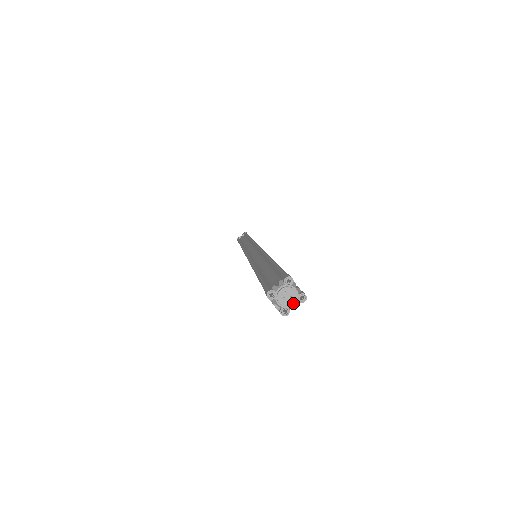
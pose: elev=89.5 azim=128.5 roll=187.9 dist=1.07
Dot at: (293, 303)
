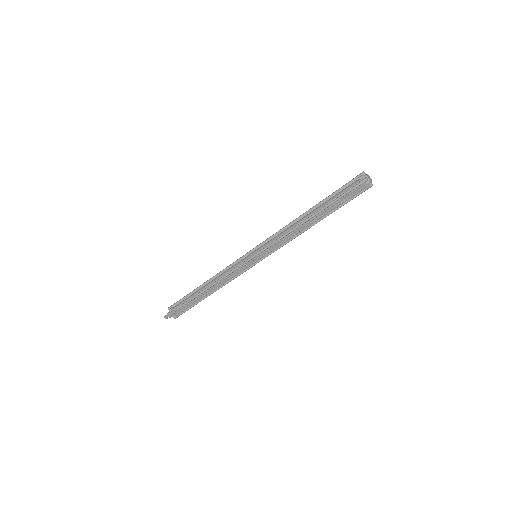
Dot at: (371, 180)
